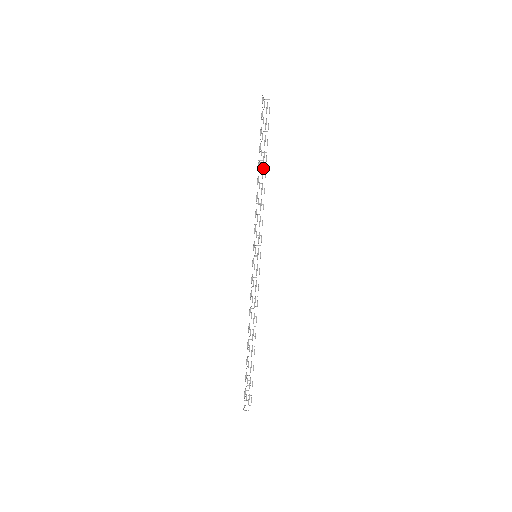
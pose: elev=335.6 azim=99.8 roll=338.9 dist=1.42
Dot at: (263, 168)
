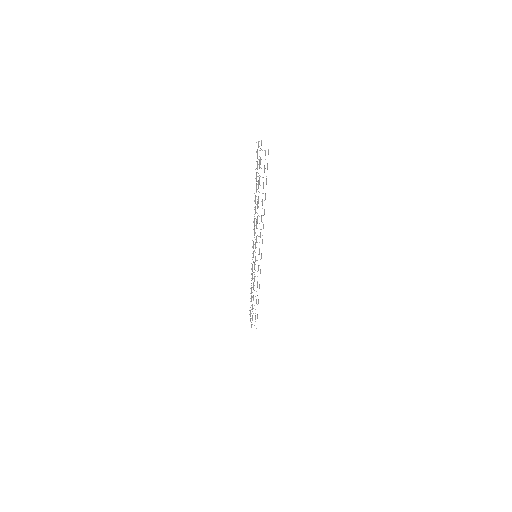
Dot at: occluded
